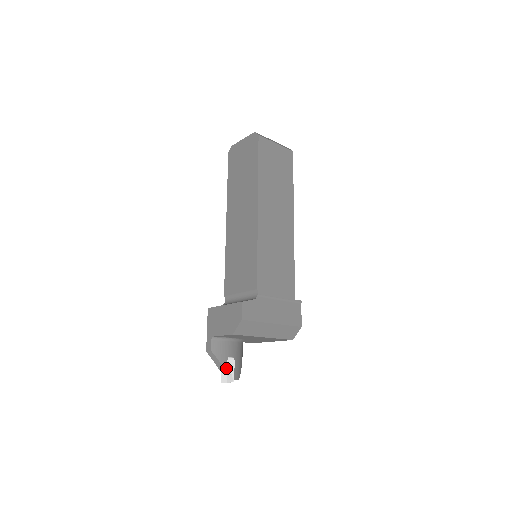
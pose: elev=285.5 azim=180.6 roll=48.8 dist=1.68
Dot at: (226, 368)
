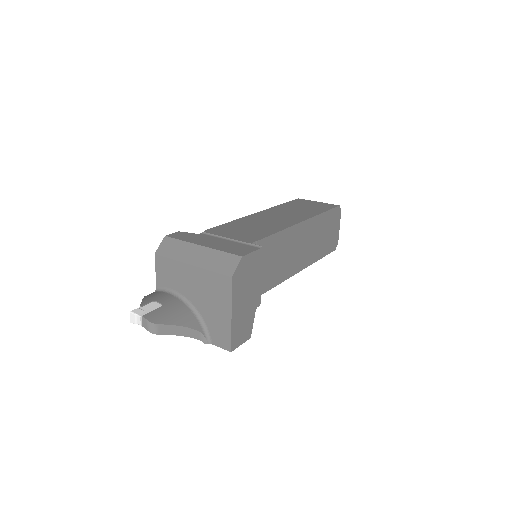
Dot at: (143, 305)
